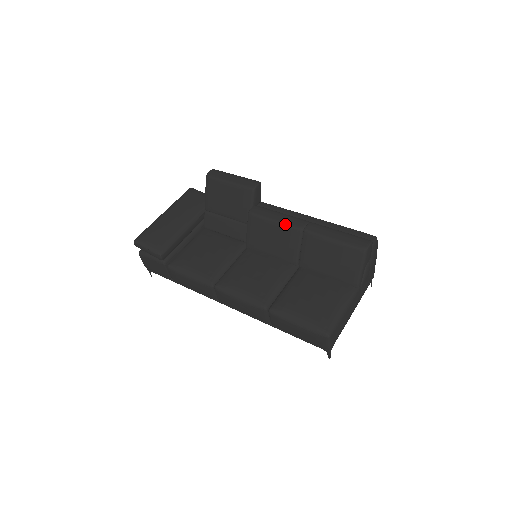
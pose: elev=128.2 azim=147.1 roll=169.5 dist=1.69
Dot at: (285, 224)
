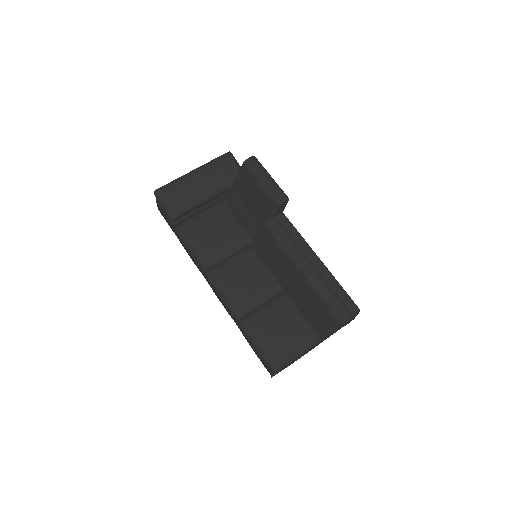
Dot at: (290, 254)
